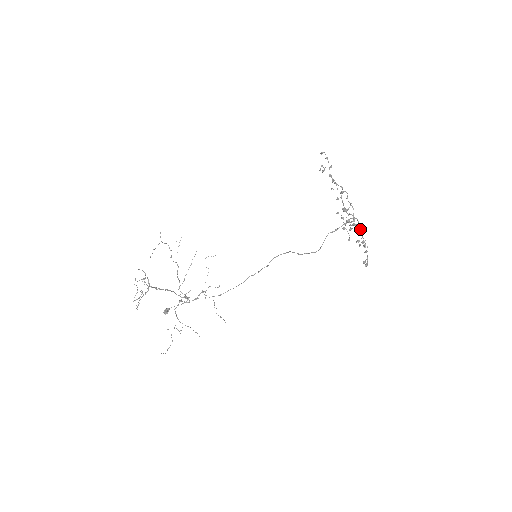
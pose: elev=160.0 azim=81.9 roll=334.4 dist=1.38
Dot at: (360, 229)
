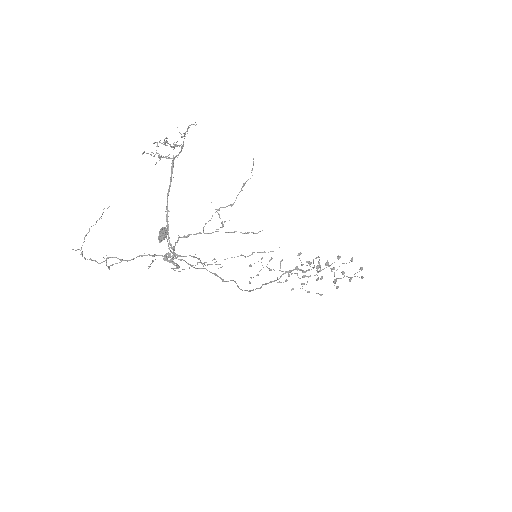
Dot at: occluded
